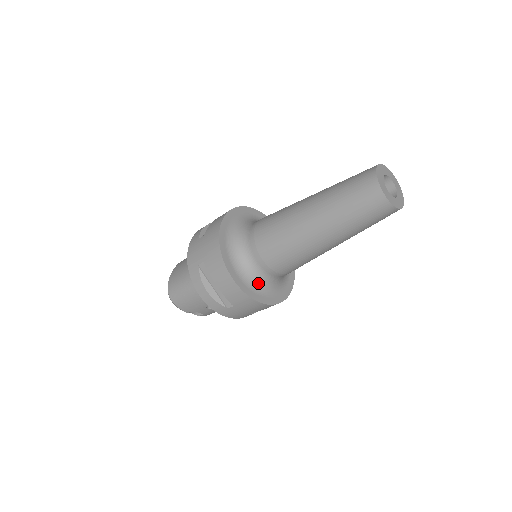
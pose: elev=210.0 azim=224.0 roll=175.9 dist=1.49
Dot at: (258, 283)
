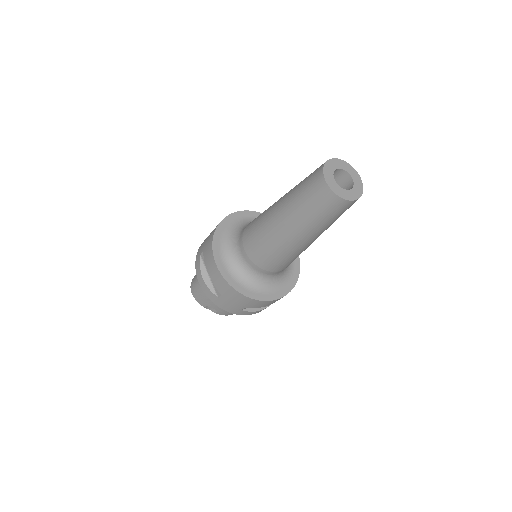
Dot at: (243, 276)
